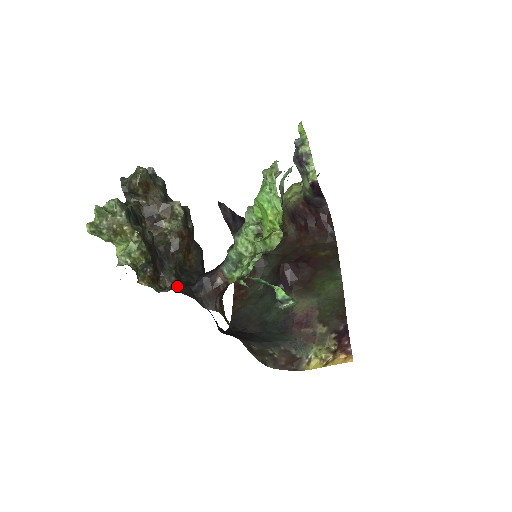
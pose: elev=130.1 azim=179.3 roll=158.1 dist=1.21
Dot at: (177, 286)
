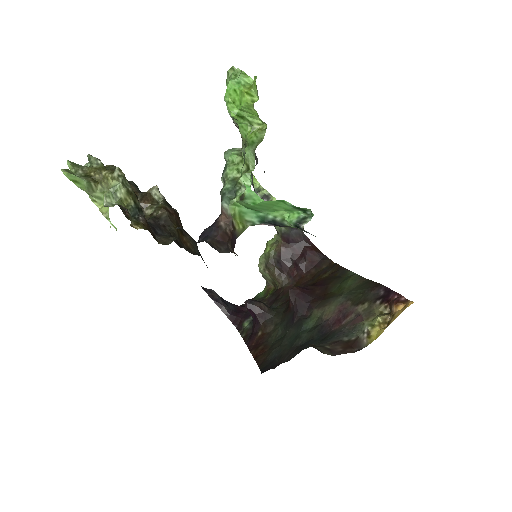
Dot at: (178, 228)
